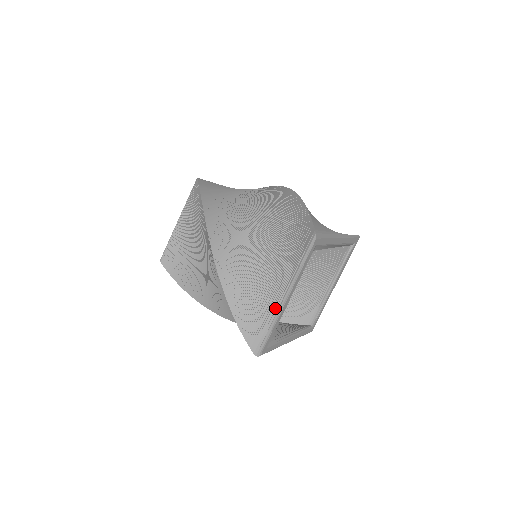
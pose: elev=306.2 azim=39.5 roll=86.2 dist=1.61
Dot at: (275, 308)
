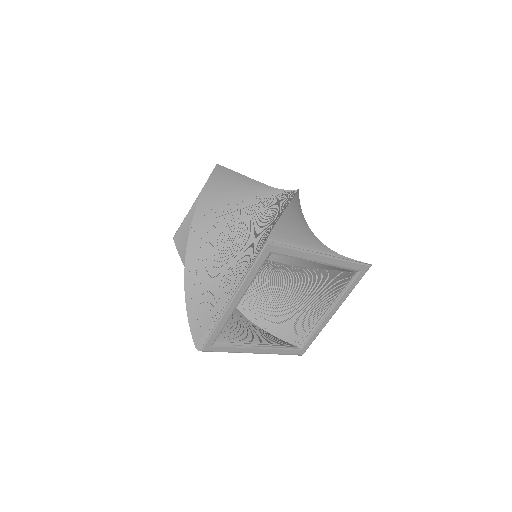
Dot at: (220, 306)
